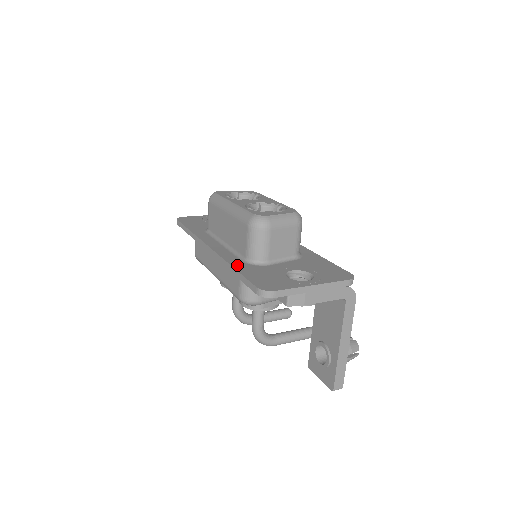
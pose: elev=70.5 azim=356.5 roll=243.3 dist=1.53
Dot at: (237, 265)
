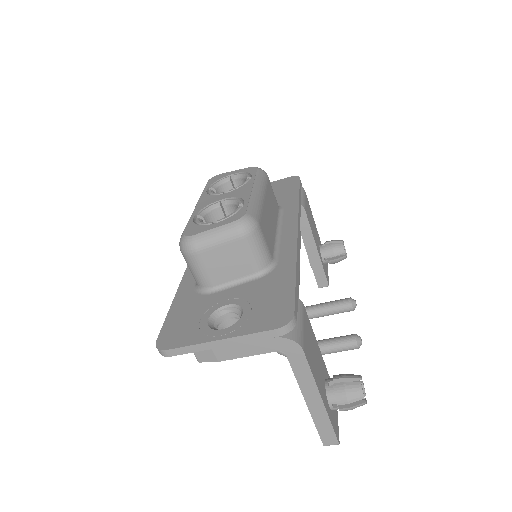
Dot at: (181, 293)
